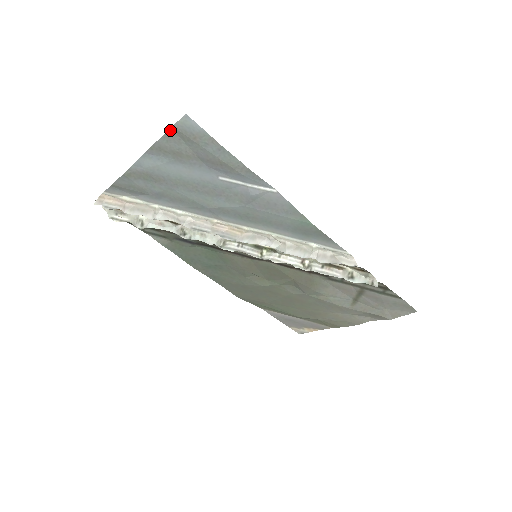
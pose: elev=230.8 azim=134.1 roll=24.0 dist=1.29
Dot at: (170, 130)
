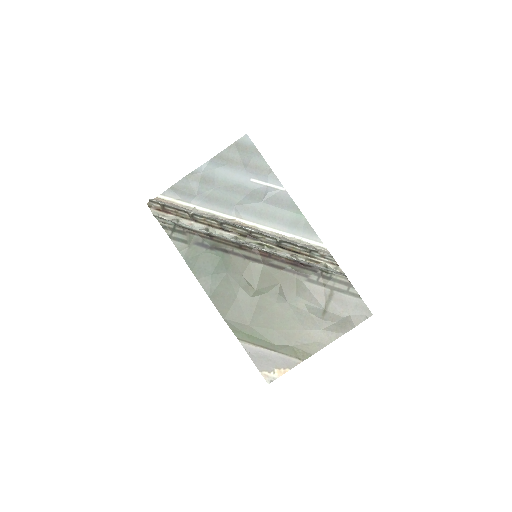
Dot at: (233, 144)
